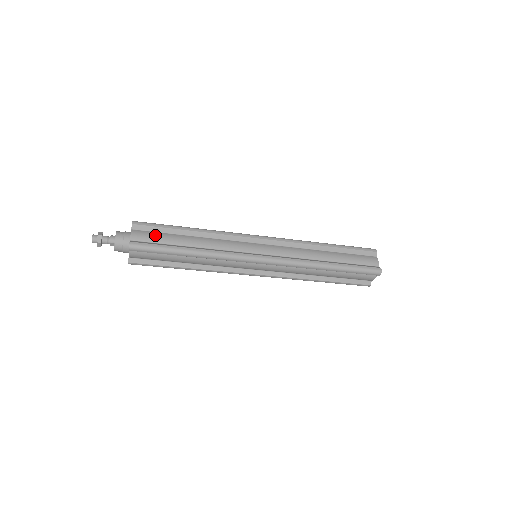
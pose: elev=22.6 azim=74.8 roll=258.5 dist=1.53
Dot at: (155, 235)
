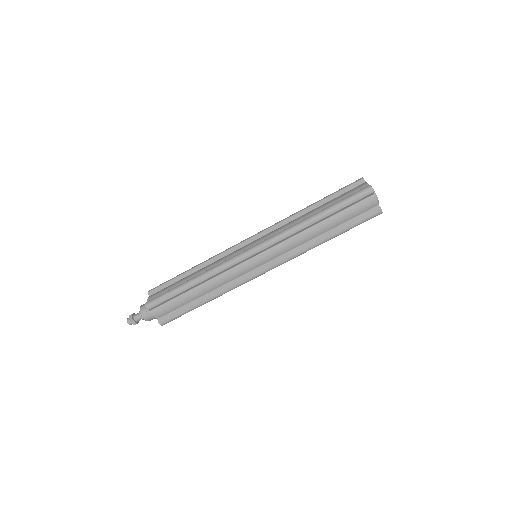
Dot at: (165, 289)
